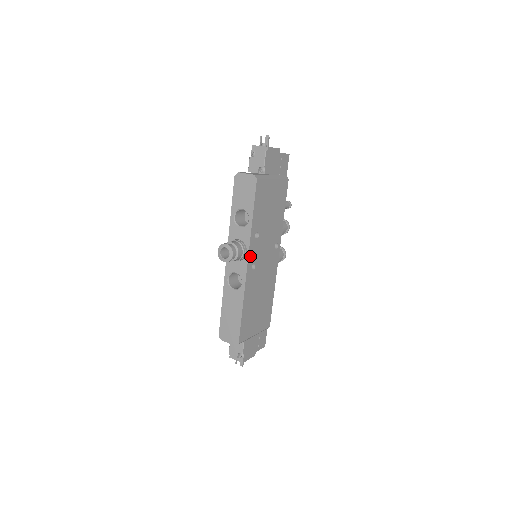
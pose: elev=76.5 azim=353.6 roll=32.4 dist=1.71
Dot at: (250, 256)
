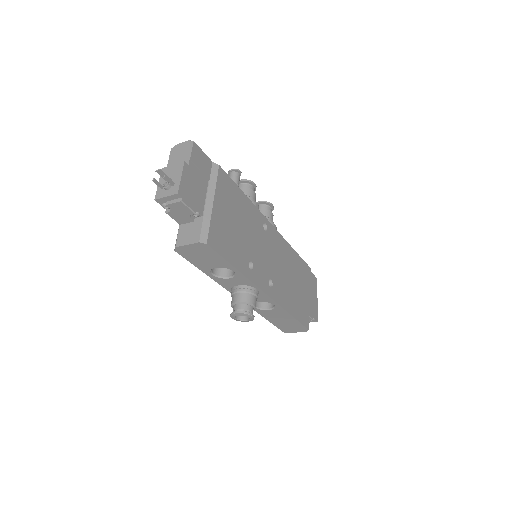
Dot at: (262, 286)
